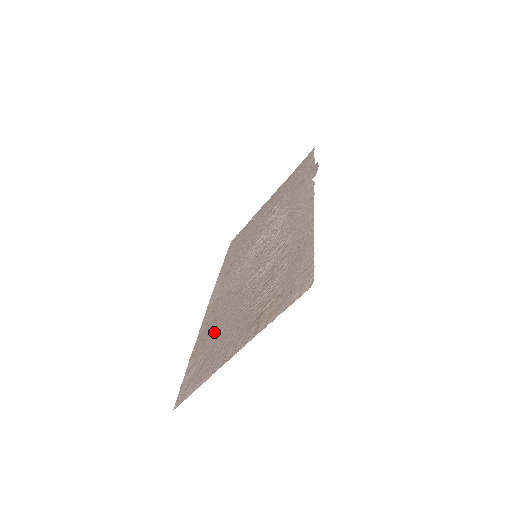
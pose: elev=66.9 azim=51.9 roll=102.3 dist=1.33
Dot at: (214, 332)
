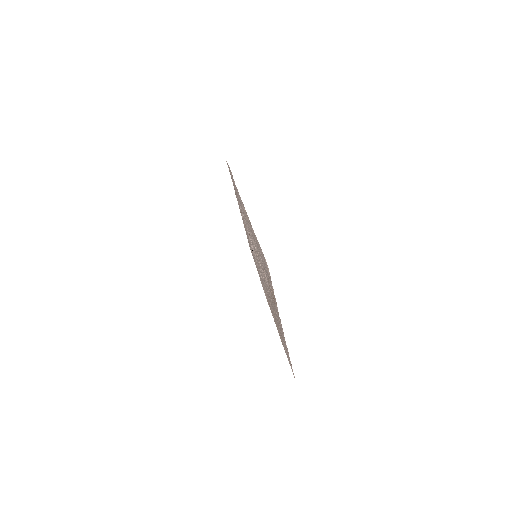
Dot at: occluded
